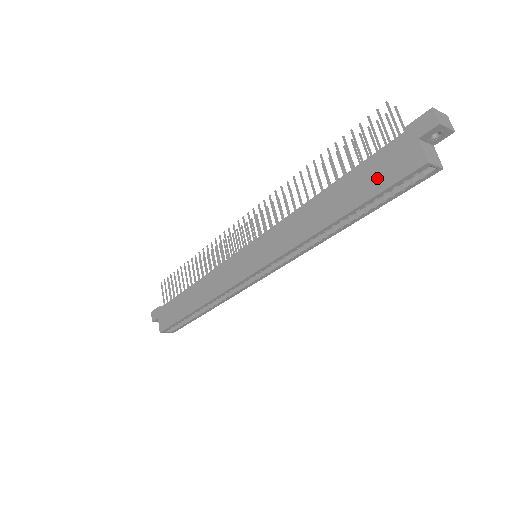
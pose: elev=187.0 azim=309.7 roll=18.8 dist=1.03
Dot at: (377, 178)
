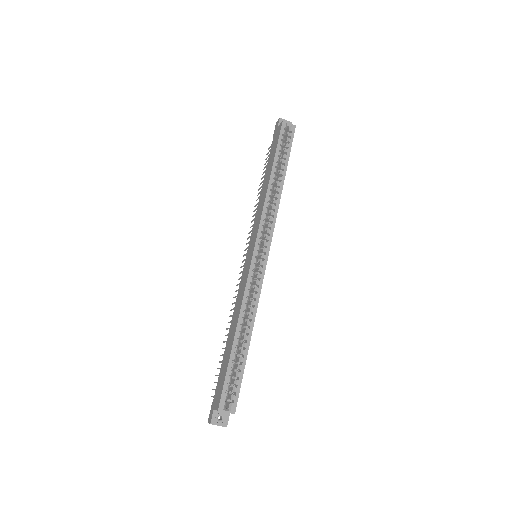
Dot at: (274, 147)
